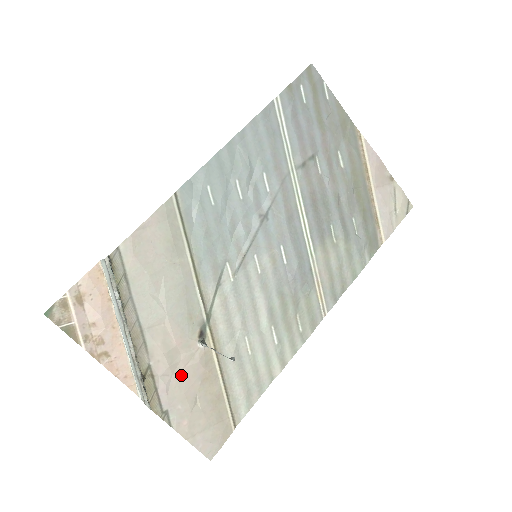
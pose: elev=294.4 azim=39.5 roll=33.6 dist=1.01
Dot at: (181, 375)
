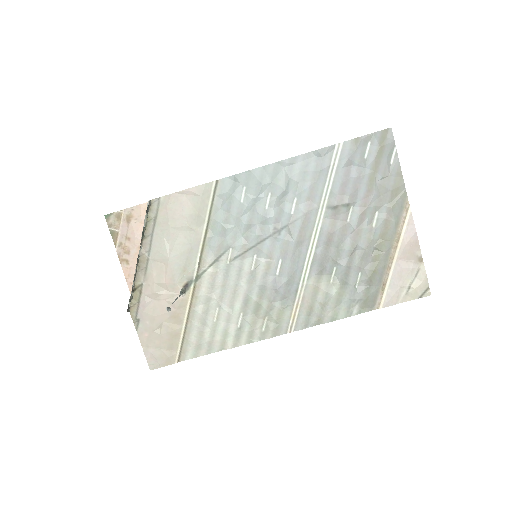
Dot at: (159, 303)
